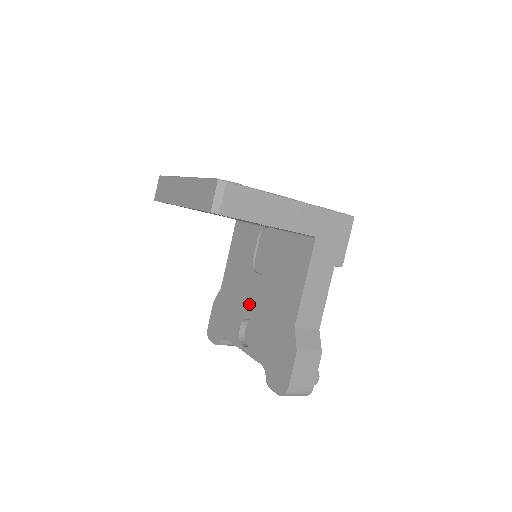
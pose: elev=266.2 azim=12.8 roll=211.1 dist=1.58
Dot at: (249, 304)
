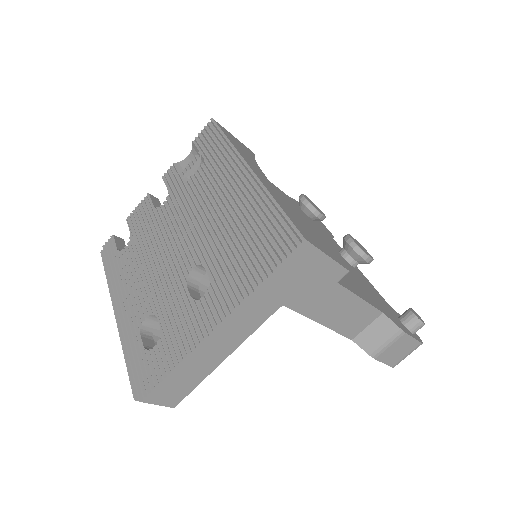
Dot at: occluded
